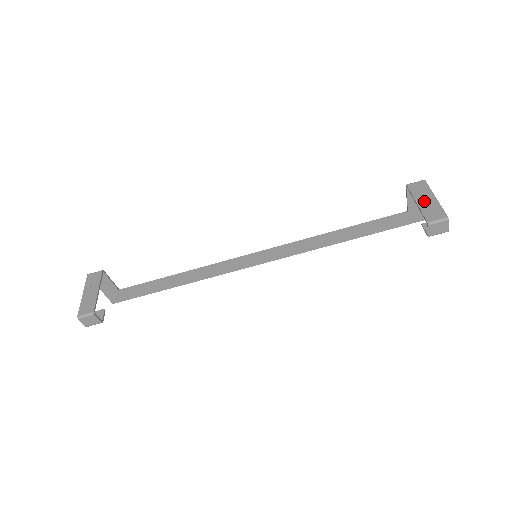
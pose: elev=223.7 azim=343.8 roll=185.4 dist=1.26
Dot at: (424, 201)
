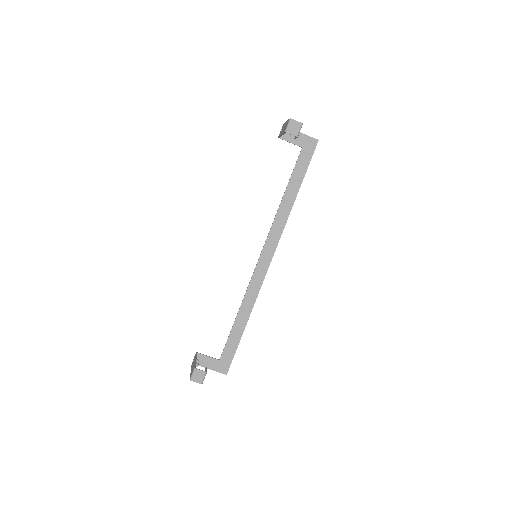
Dot at: occluded
